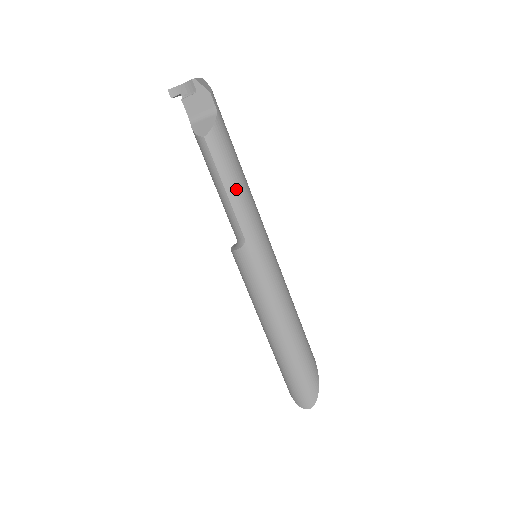
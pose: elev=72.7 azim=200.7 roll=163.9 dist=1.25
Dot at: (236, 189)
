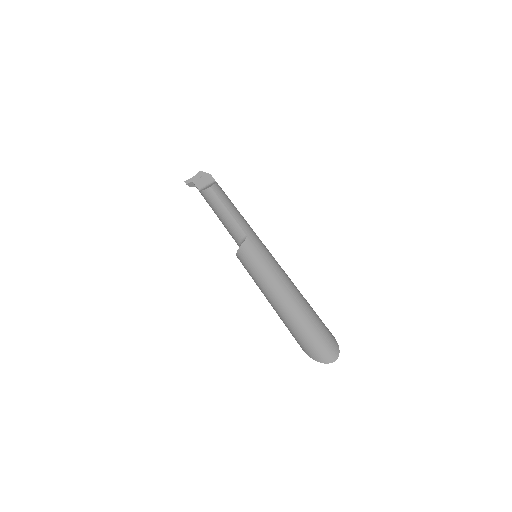
Dot at: (235, 210)
